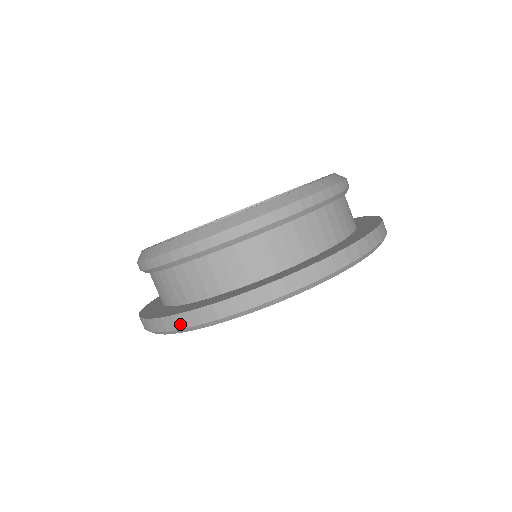
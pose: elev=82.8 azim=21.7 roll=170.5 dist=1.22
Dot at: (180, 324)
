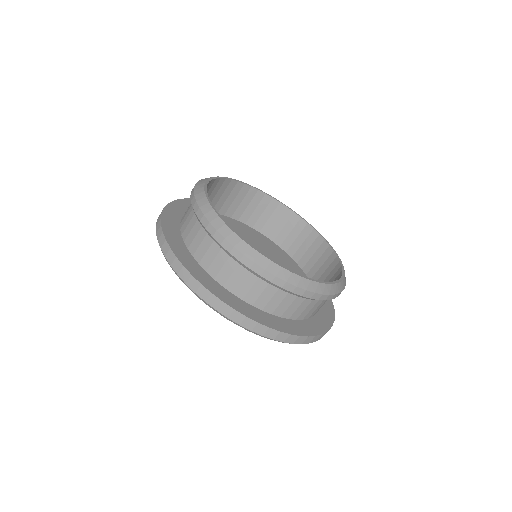
Dot at: (270, 335)
